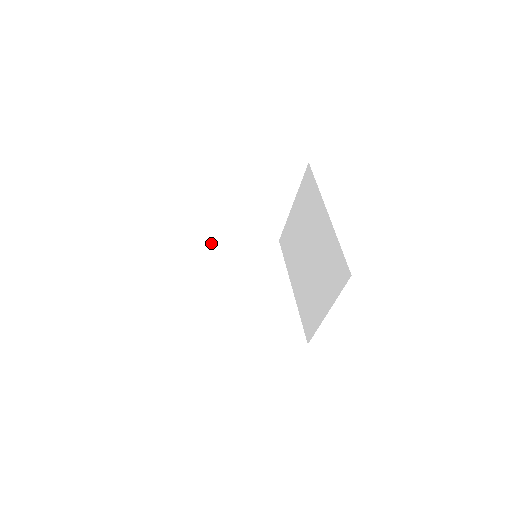
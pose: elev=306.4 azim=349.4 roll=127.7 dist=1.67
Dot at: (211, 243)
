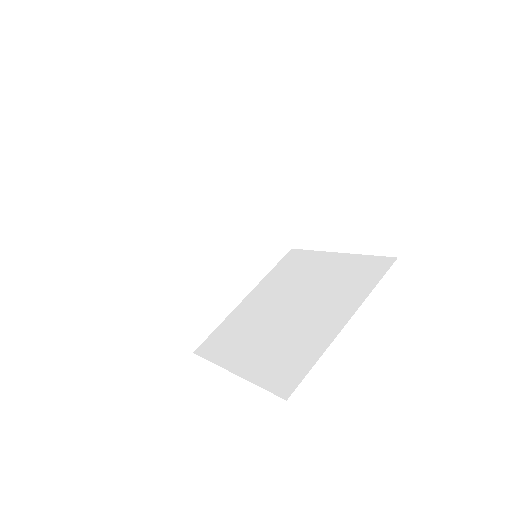
Dot at: (248, 179)
